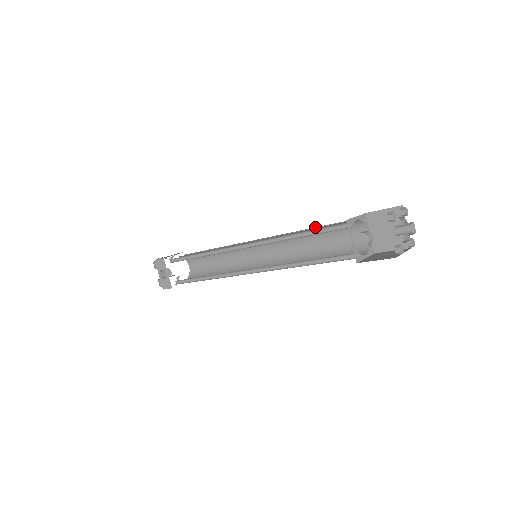
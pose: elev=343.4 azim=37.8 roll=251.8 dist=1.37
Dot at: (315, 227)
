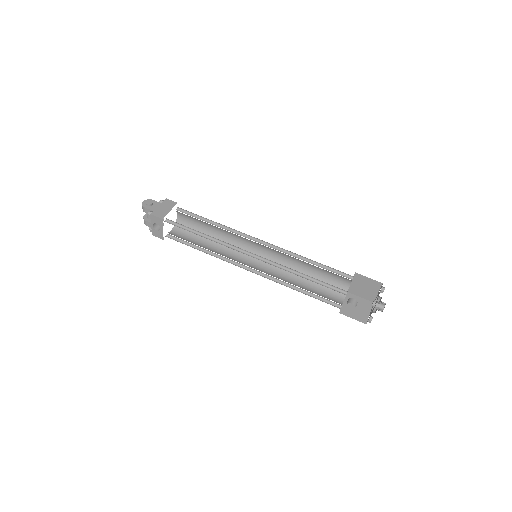
Dot at: occluded
